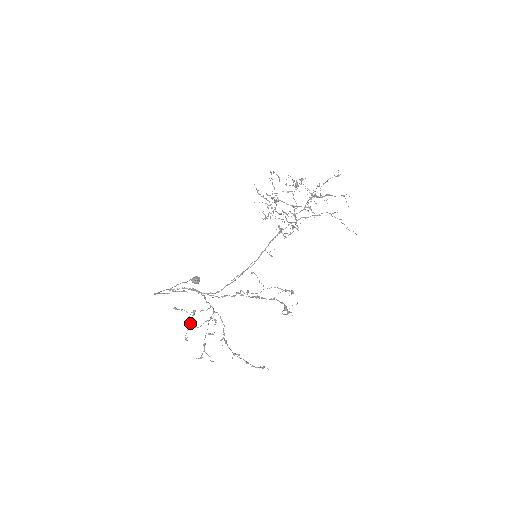
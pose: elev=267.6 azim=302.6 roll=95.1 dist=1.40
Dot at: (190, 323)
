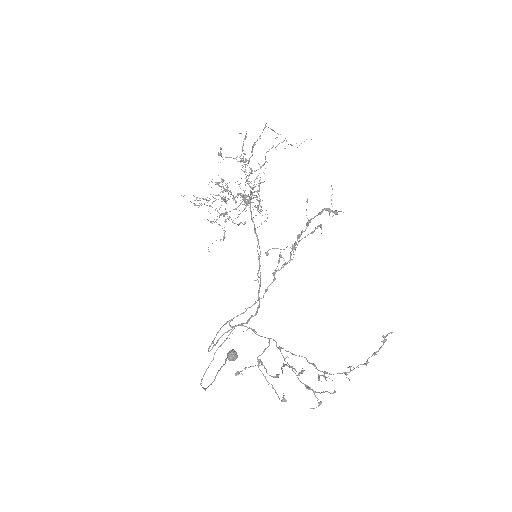
Dot at: occluded
